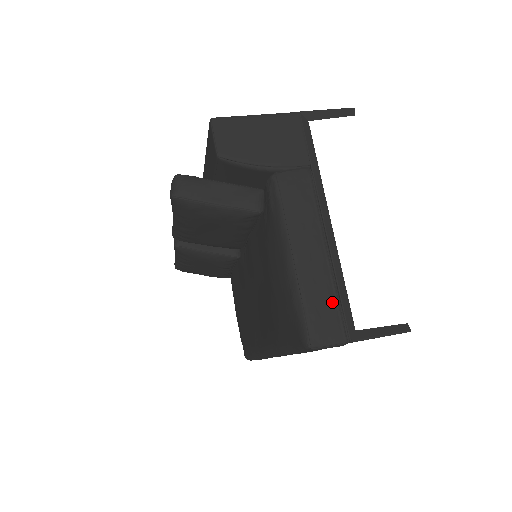
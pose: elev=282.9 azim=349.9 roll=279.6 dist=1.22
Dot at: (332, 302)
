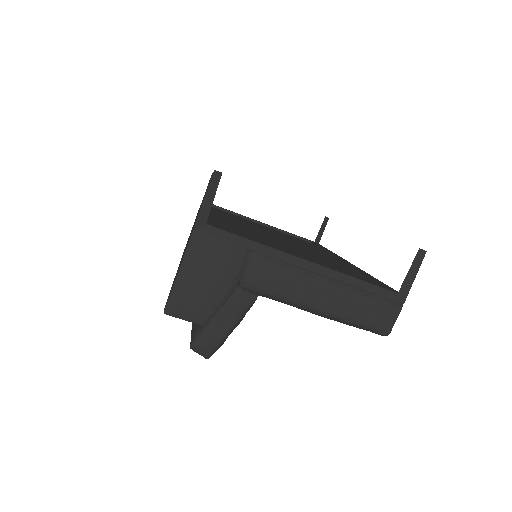
Dot at: (369, 301)
